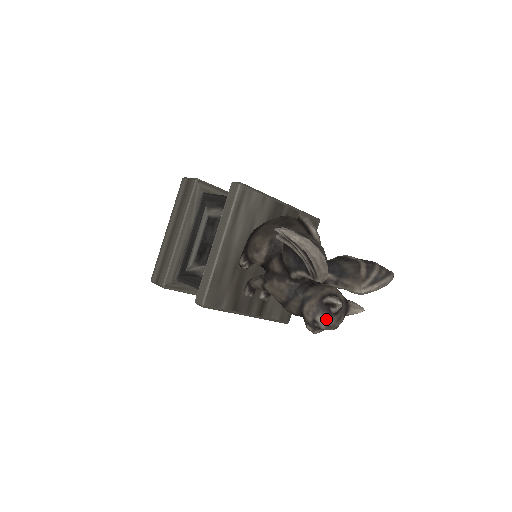
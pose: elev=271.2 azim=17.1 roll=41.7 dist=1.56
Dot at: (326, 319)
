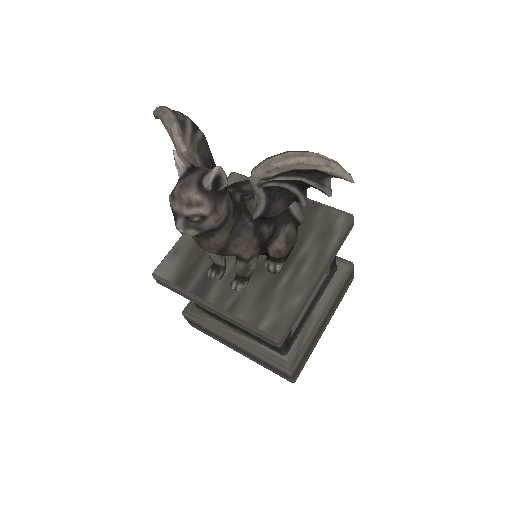
Dot at: (174, 190)
